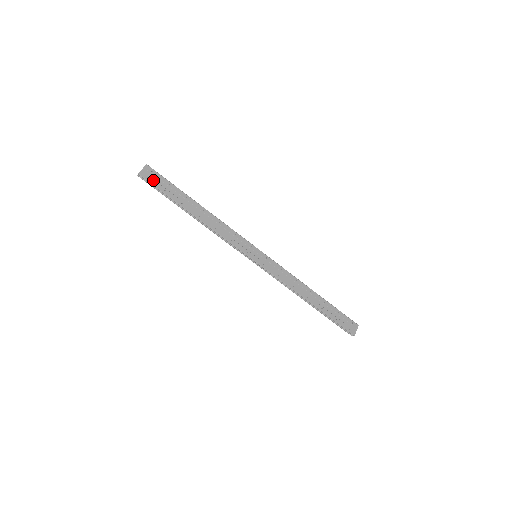
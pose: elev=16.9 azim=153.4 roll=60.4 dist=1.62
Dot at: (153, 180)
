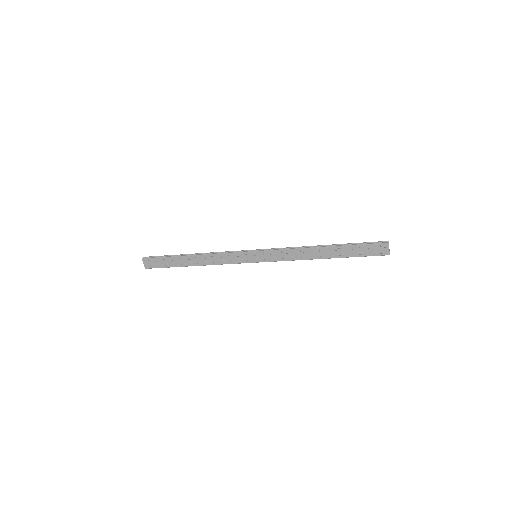
Dot at: (155, 265)
